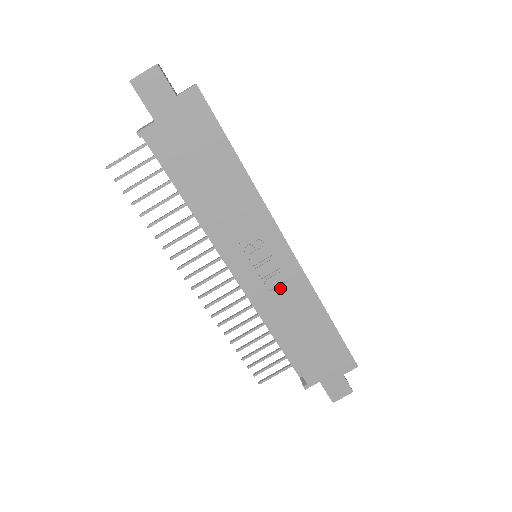
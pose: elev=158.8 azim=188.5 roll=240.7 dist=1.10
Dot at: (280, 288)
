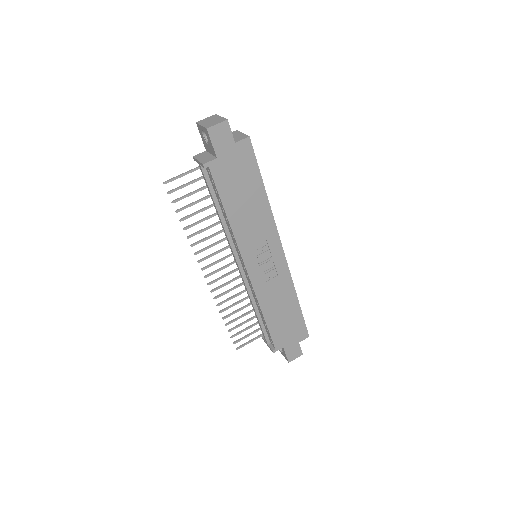
Dot at: (272, 280)
